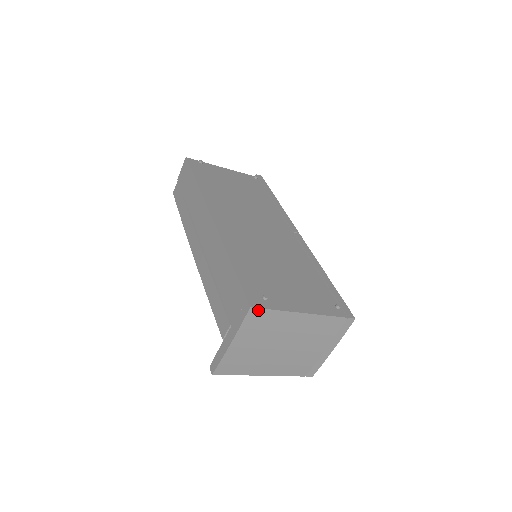
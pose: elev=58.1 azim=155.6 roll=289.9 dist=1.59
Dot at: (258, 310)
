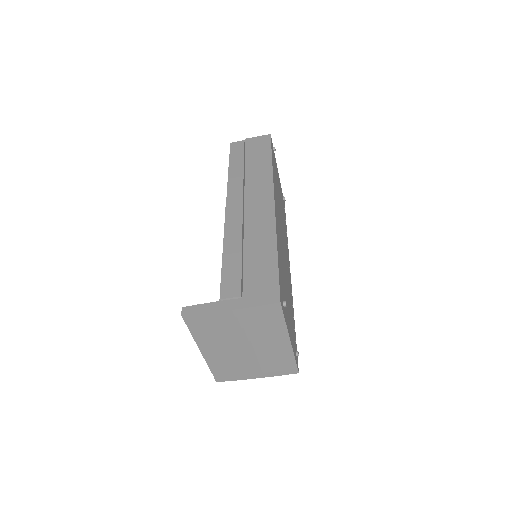
Dot at: (280, 309)
